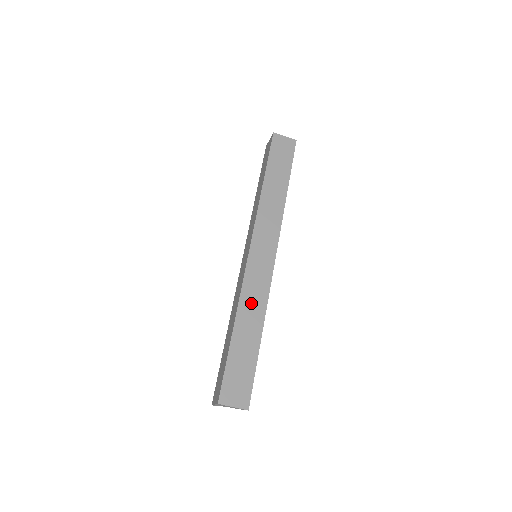
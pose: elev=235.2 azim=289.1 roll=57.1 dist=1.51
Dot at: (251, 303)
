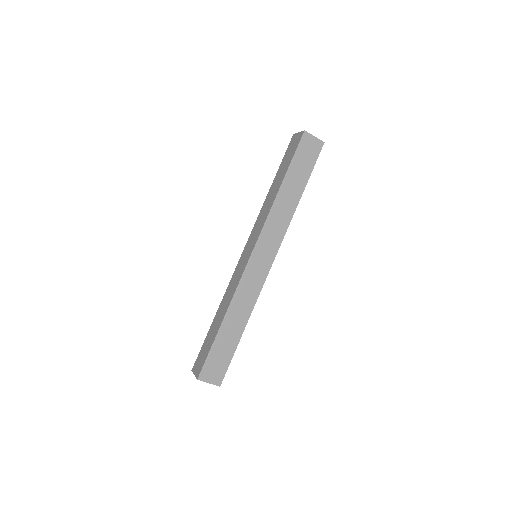
Dot at: (242, 302)
